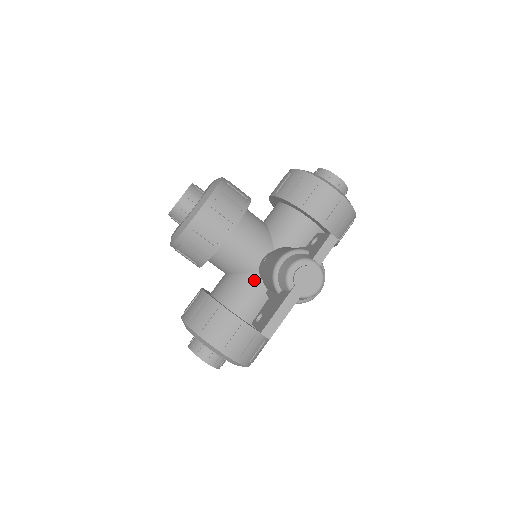
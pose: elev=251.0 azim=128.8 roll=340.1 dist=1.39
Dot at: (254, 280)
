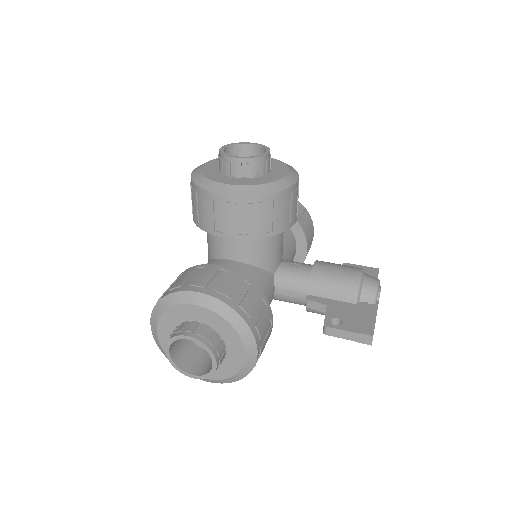
Dot at: (271, 281)
